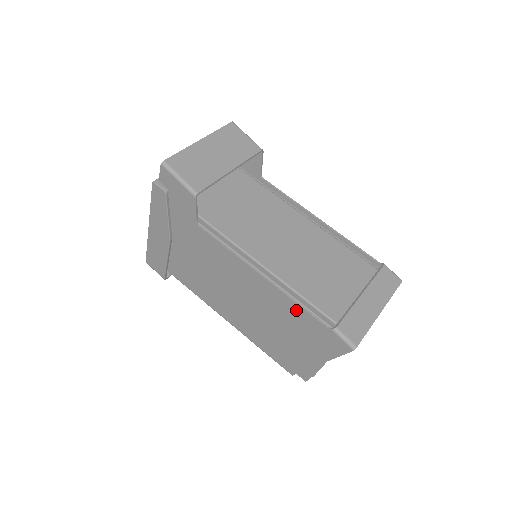
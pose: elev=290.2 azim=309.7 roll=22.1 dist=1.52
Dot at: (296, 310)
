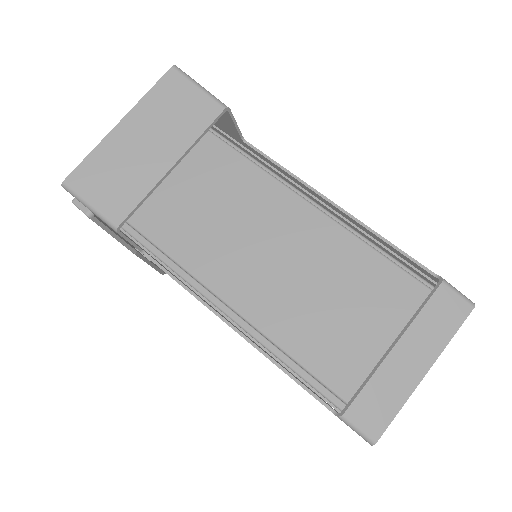
Dot at: occluded
